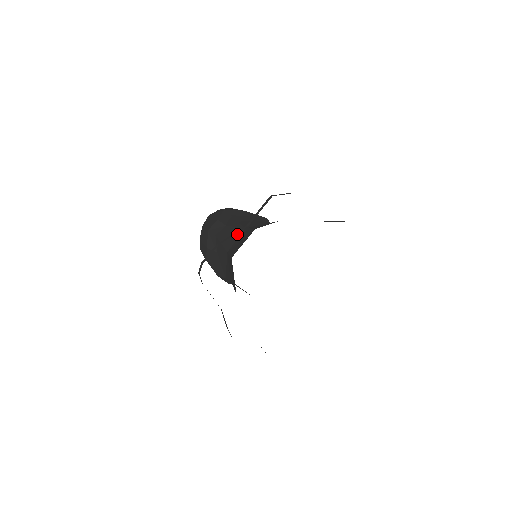
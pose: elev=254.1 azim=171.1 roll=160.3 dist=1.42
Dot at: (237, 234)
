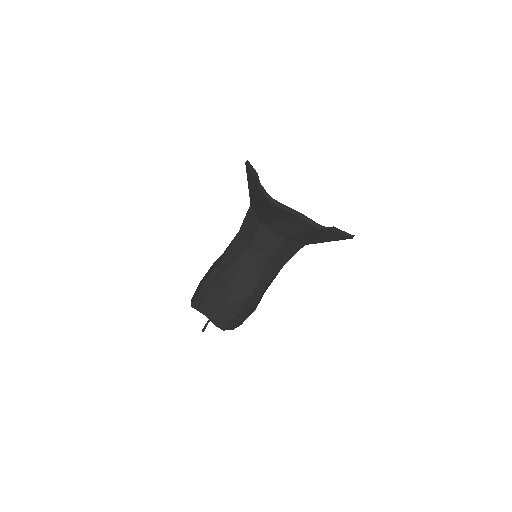
Dot at: (238, 240)
